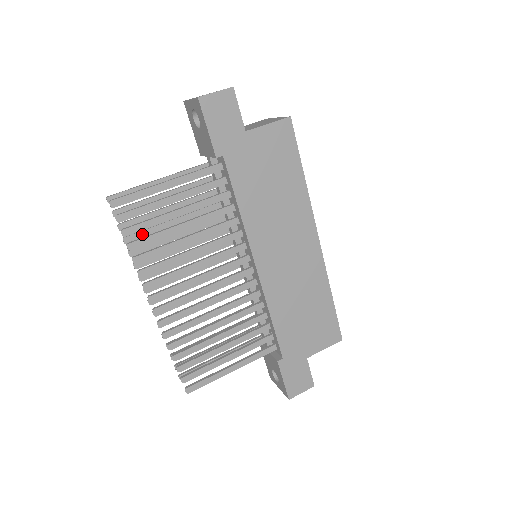
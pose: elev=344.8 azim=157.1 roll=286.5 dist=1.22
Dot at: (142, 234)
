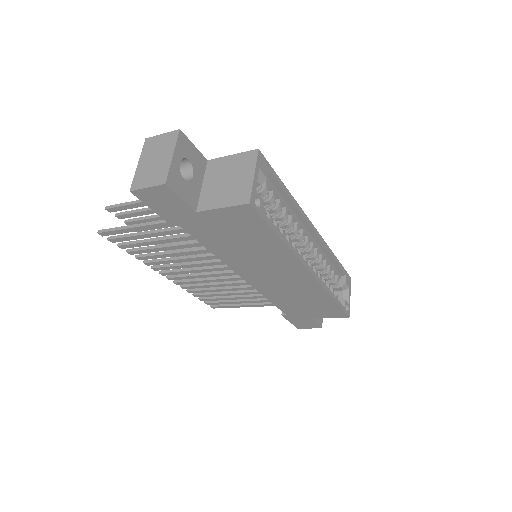
Dot at: occluded
